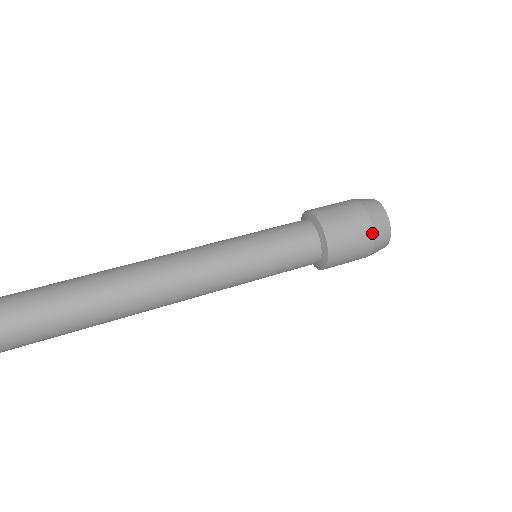
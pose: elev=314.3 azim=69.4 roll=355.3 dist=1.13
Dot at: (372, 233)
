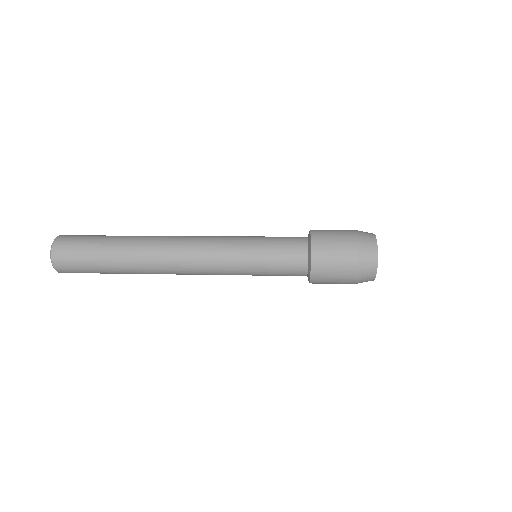
Dot at: (354, 231)
